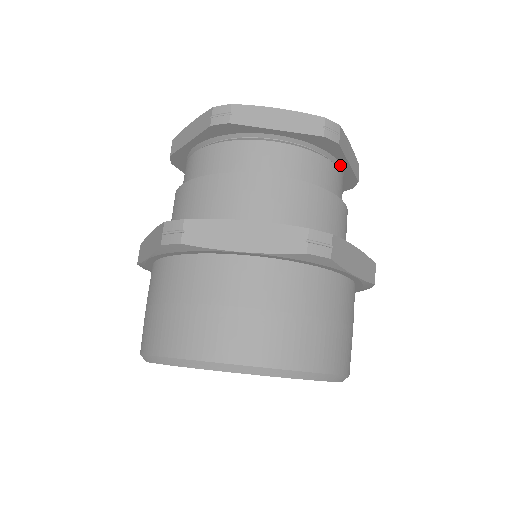
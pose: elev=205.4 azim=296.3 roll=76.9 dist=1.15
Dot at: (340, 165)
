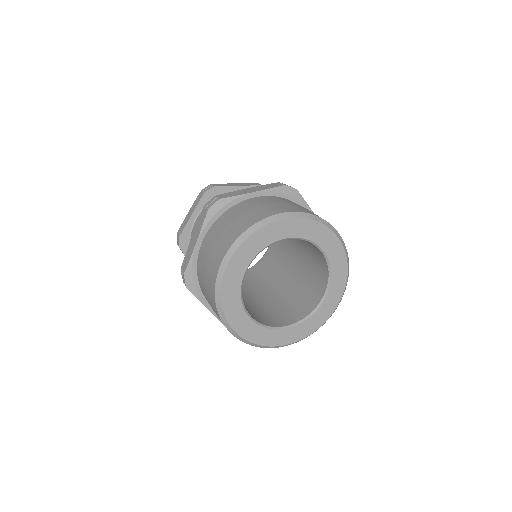
Dot at: occluded
